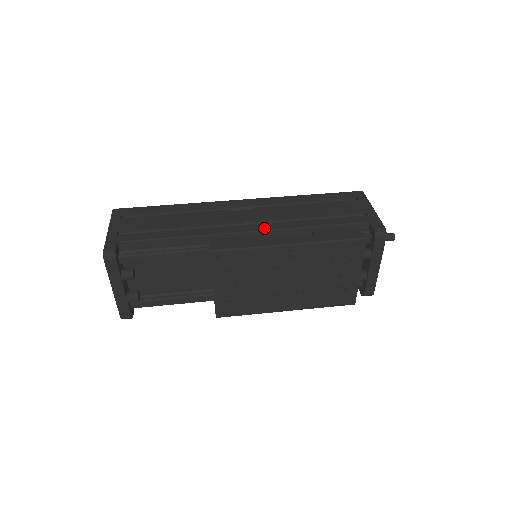
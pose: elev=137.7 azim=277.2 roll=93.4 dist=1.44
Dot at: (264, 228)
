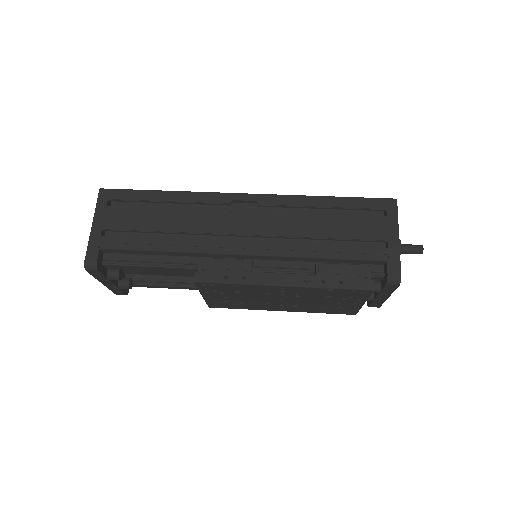
Dot at: (261, 252)
